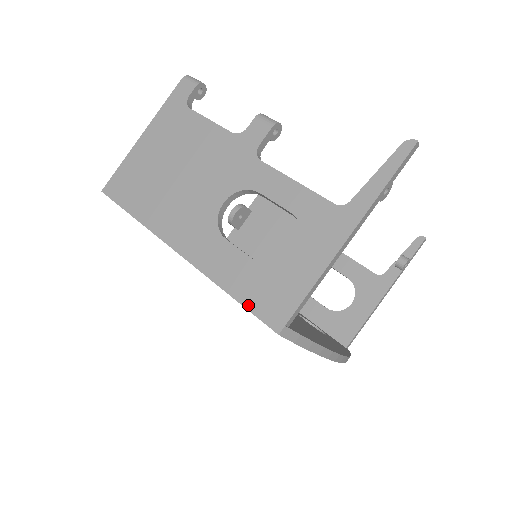
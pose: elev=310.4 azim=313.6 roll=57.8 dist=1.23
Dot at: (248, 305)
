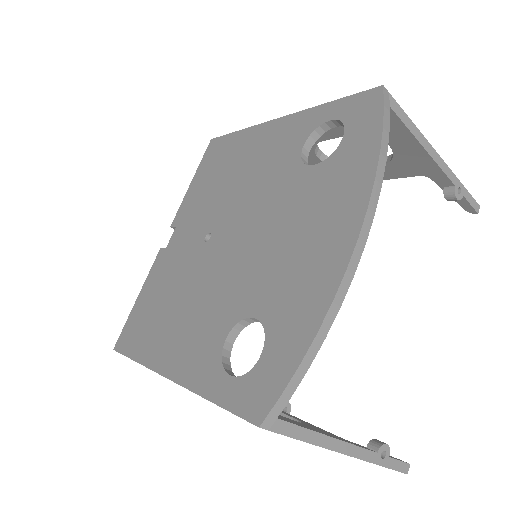
Dot at: (349, 99)
